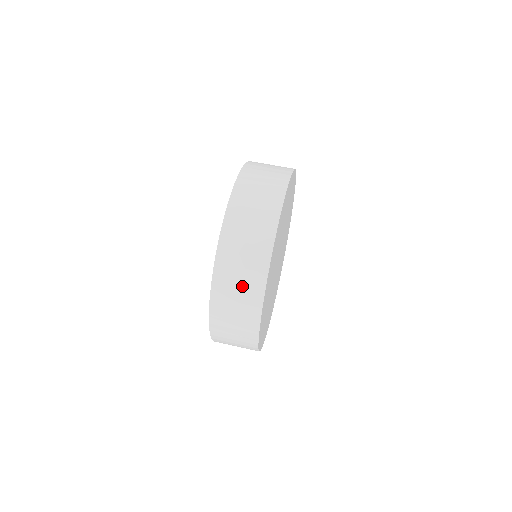
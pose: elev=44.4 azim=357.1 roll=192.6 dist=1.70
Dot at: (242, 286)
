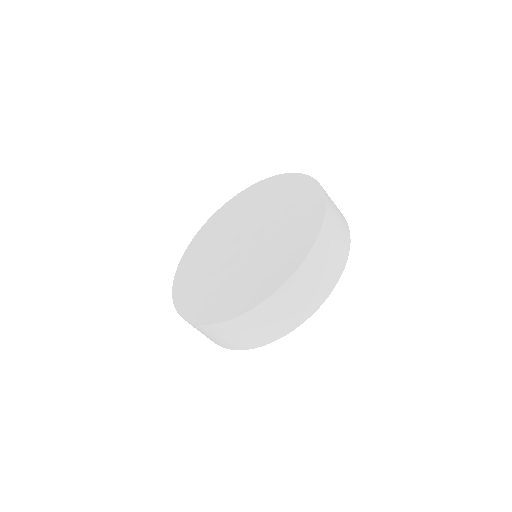
Dot at: (304, 298)
